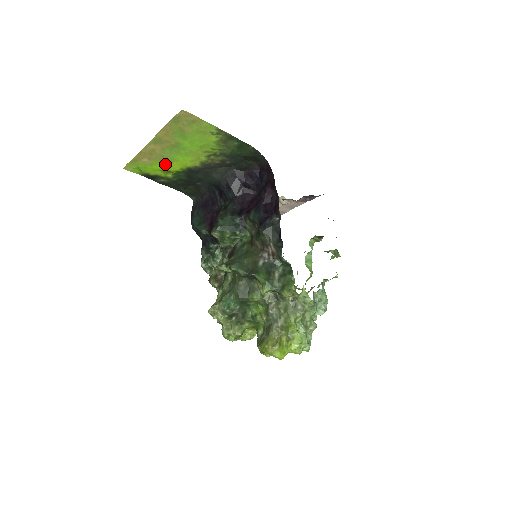
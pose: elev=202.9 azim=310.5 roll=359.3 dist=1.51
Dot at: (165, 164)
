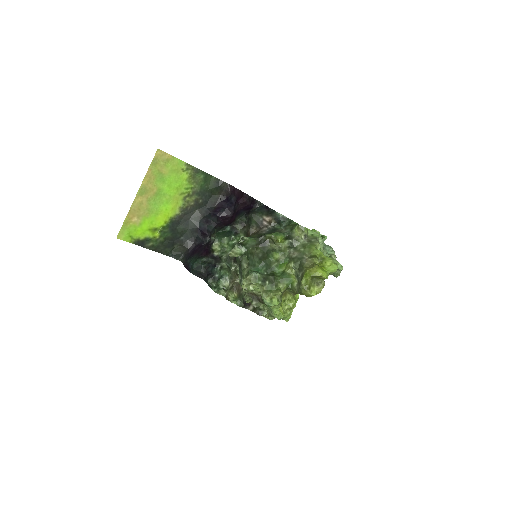
Dot at: (151, 220)
